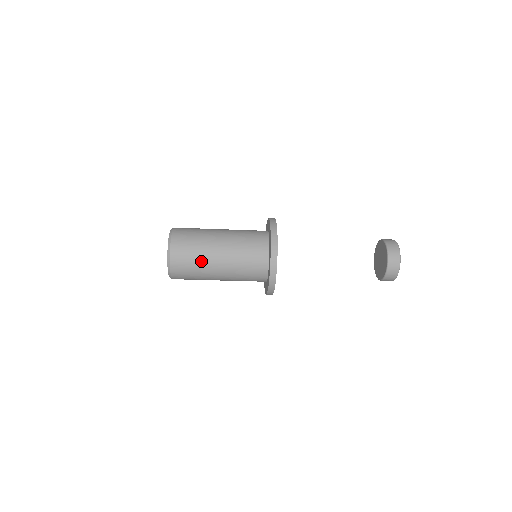
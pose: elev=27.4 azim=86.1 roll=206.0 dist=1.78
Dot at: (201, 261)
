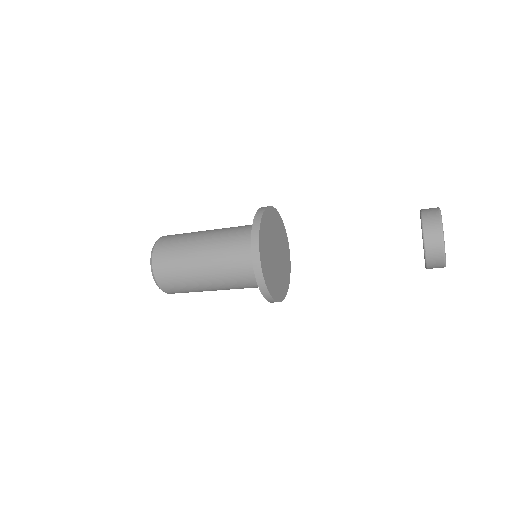
Dot at: (192, 288)
